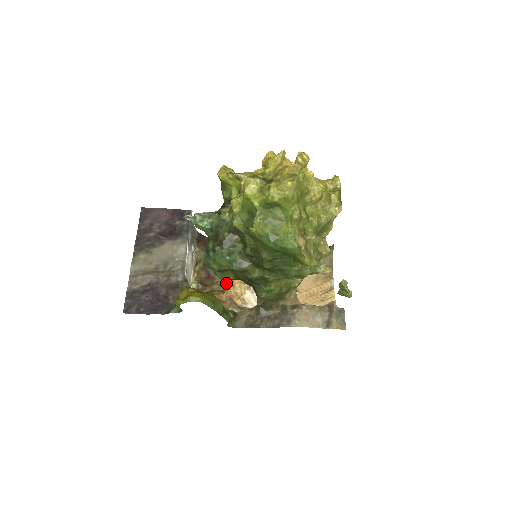
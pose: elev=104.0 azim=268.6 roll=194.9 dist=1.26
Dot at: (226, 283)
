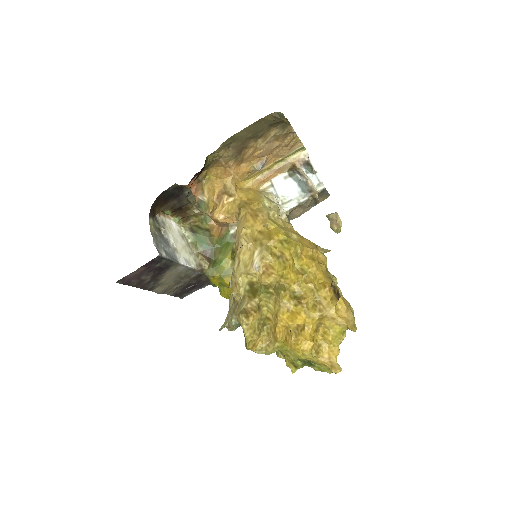
Dot at: occluded
